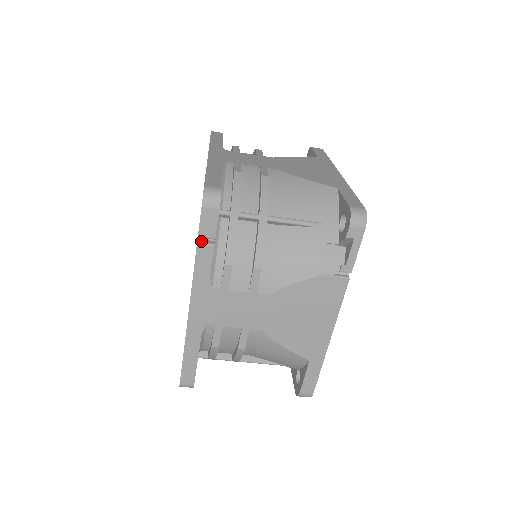
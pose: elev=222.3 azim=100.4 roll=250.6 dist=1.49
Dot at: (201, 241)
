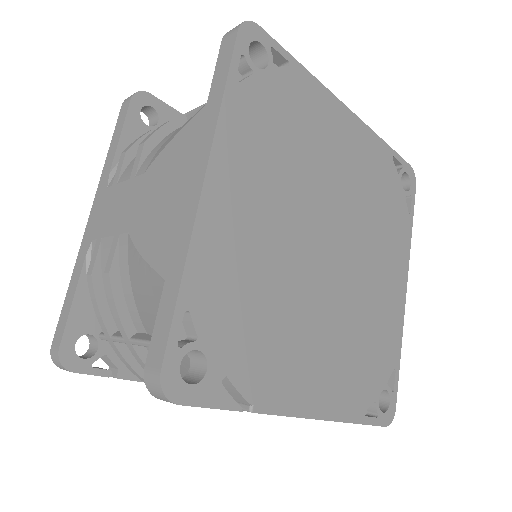
Dot at: occluded
